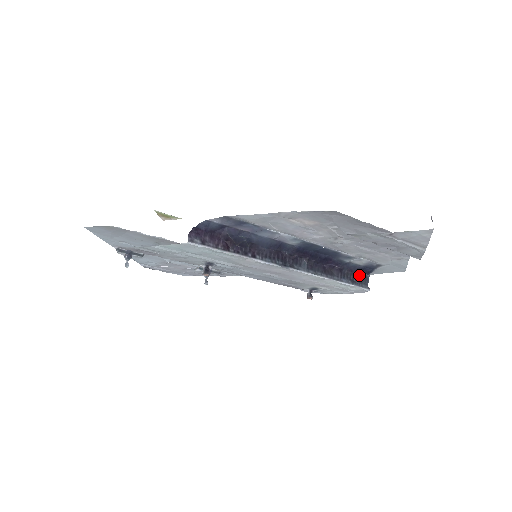
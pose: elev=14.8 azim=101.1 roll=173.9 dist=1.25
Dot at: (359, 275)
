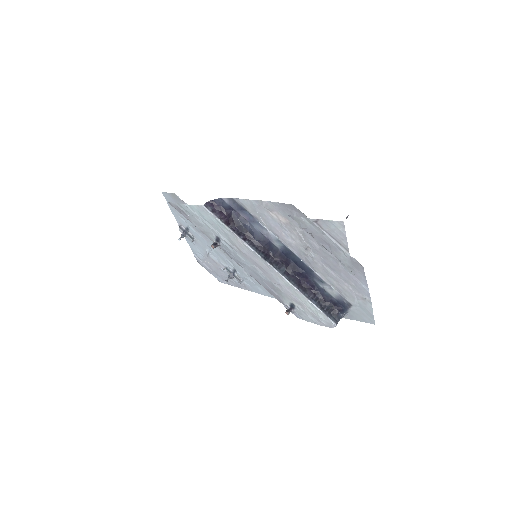
Dot at: (332, 308)
